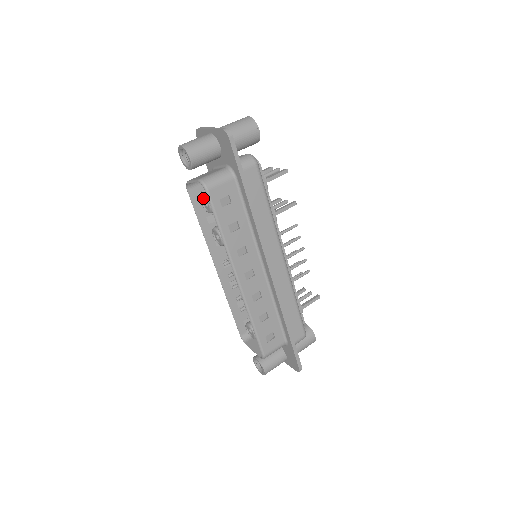
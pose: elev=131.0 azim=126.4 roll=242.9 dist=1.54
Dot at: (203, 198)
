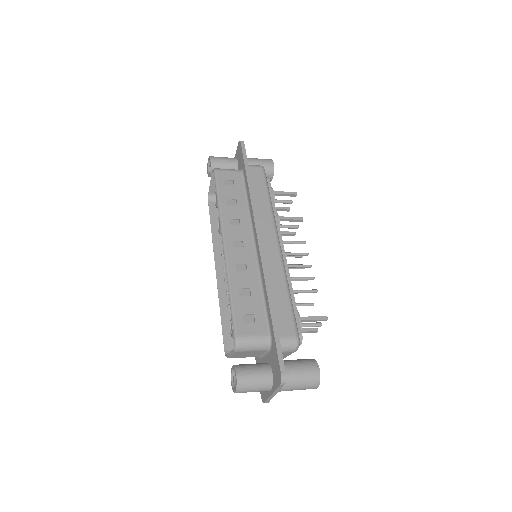
Dot at: (216, 196)
